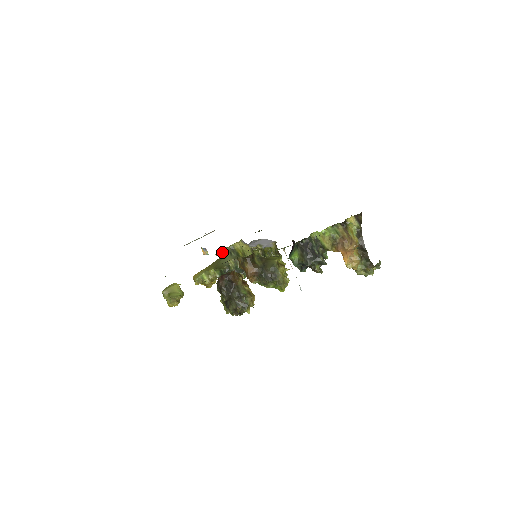
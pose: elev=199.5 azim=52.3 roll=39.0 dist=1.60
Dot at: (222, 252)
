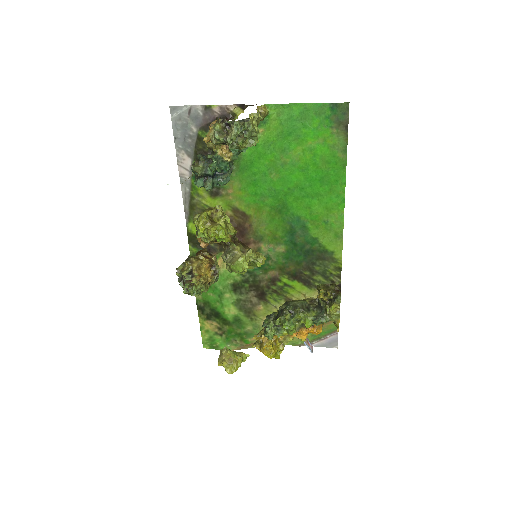
Dot at: occluded
